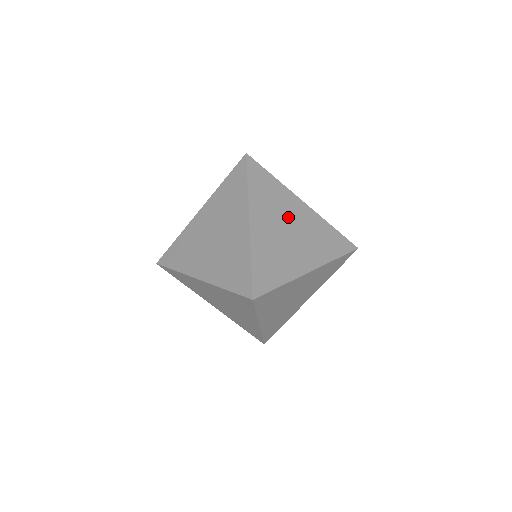
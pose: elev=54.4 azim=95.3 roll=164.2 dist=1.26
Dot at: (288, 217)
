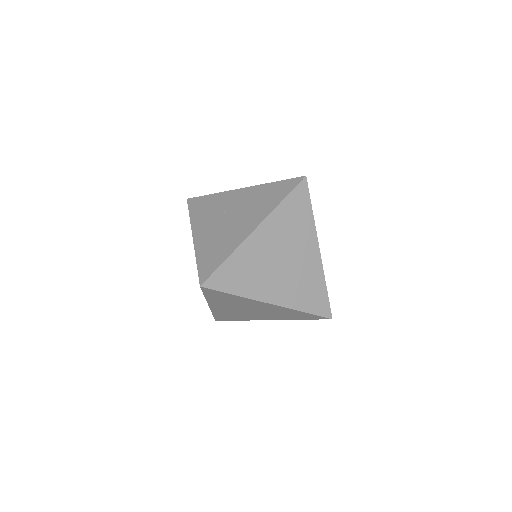
Dot at: occluded
